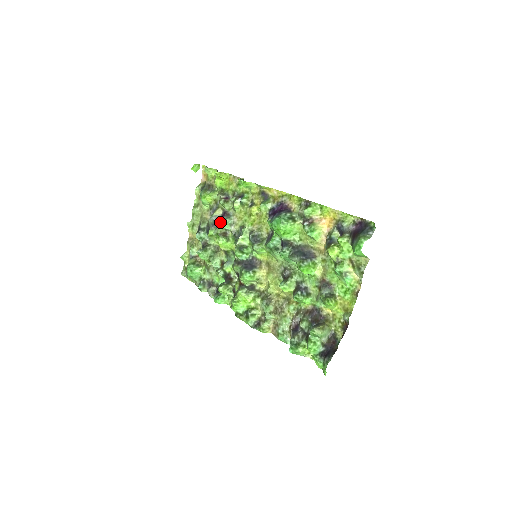
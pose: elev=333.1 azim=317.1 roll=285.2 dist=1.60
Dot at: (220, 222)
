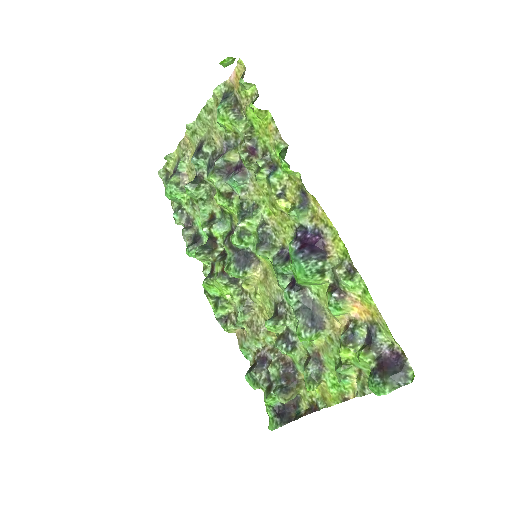
Dot at: (230, 179)
